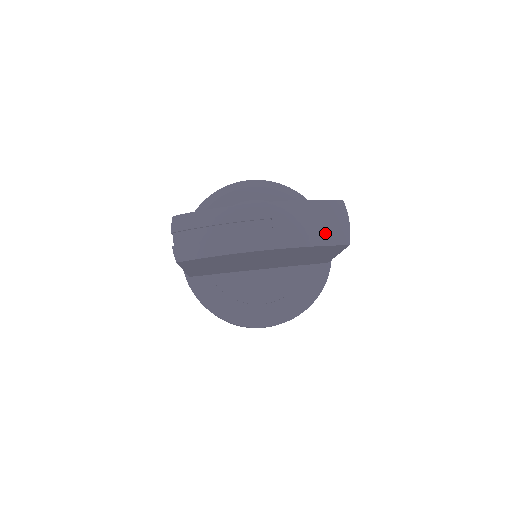
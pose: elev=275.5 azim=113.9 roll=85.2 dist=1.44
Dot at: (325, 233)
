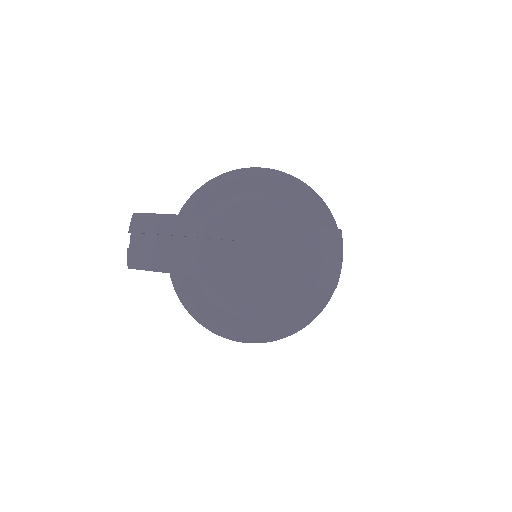
Dot at: (305, 270)
